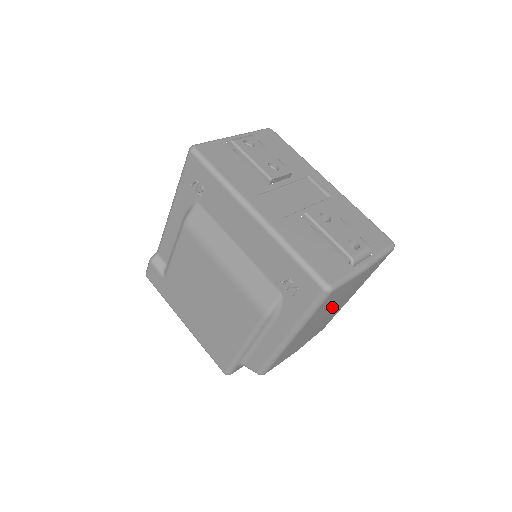
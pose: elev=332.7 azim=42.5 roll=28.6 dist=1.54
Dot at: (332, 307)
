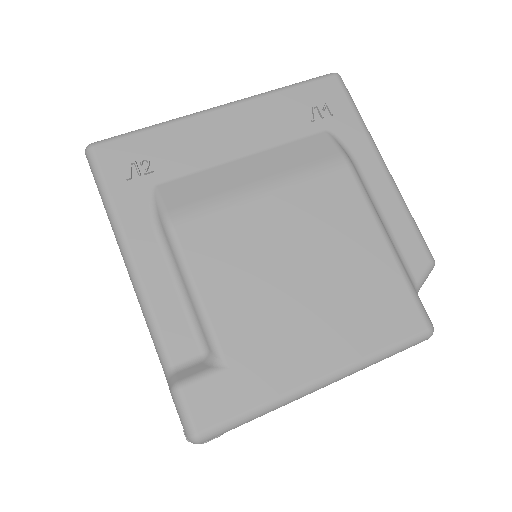
Dot at: occluded
